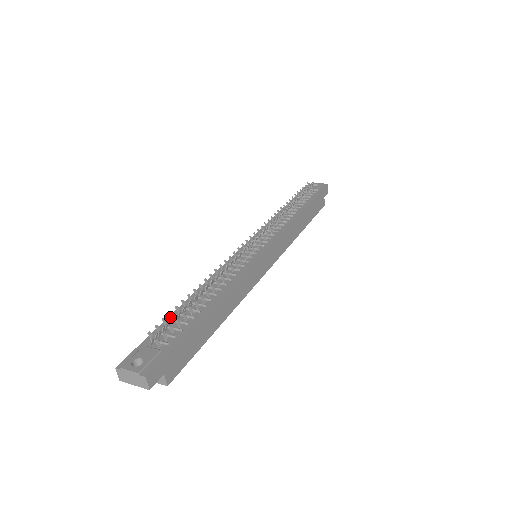
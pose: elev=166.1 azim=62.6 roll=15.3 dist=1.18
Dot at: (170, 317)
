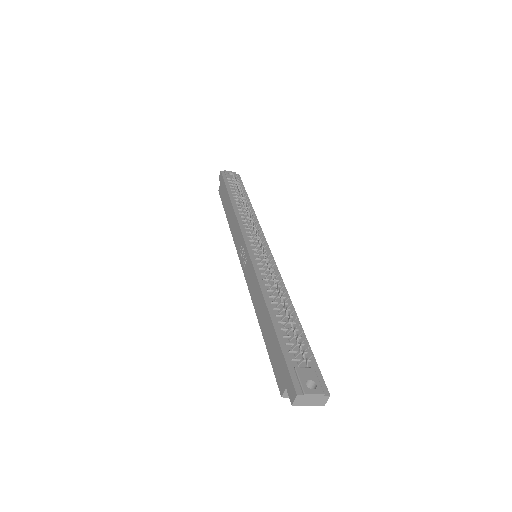
Dot at: (278, 333)
